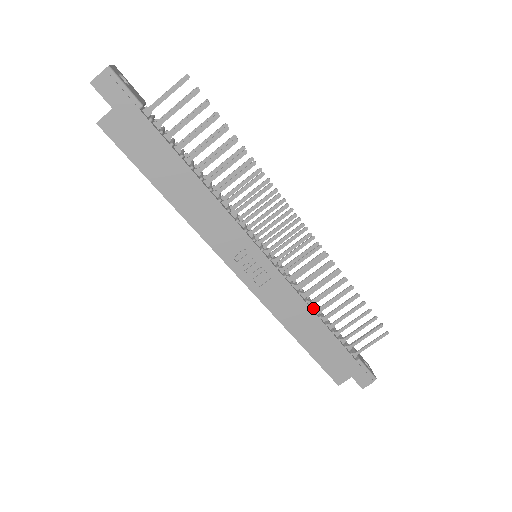
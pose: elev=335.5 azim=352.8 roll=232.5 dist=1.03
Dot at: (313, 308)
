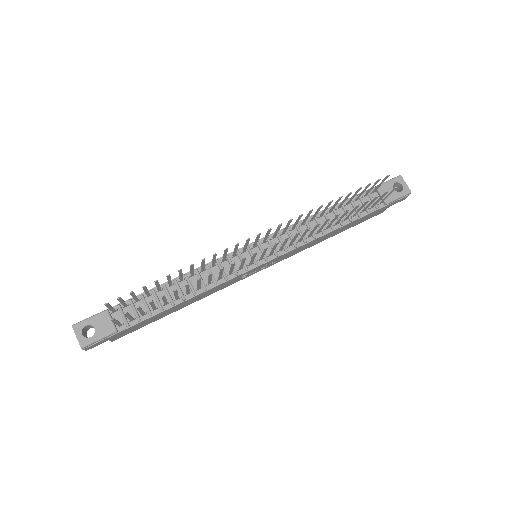
Dot at: (323, 234)
